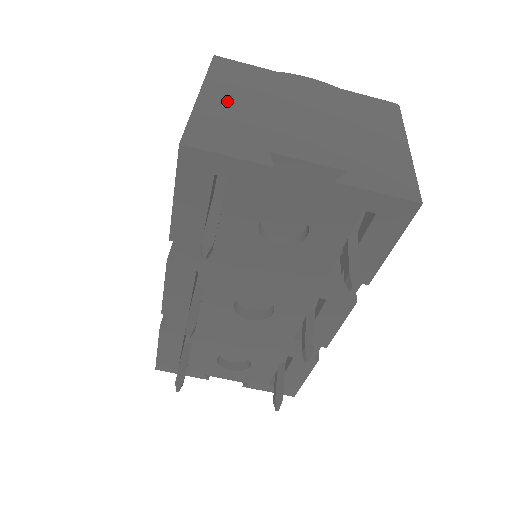
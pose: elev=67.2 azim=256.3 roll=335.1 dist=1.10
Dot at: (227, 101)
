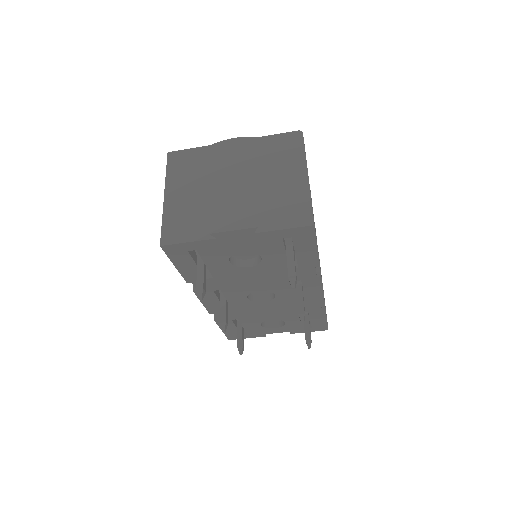
Dot at: (182, 194)
